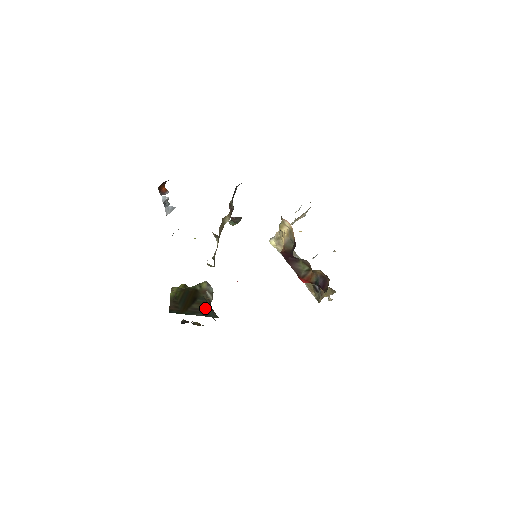
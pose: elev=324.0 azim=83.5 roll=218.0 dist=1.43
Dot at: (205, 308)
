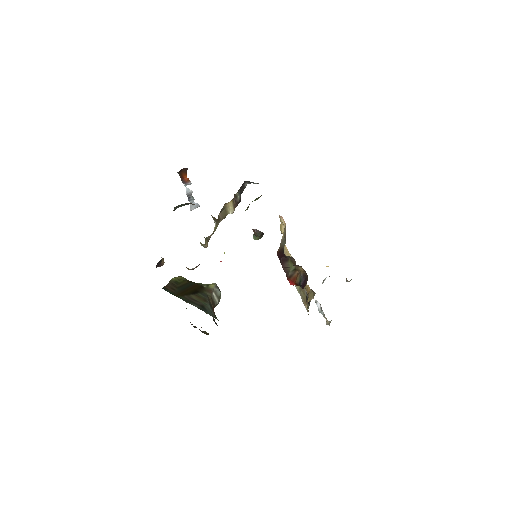
Dot at: (204, 304)
